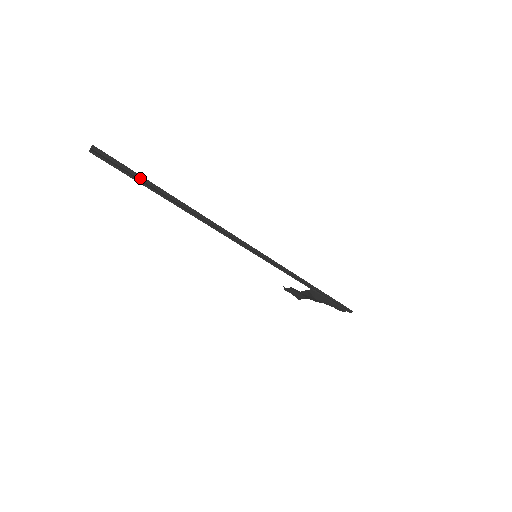
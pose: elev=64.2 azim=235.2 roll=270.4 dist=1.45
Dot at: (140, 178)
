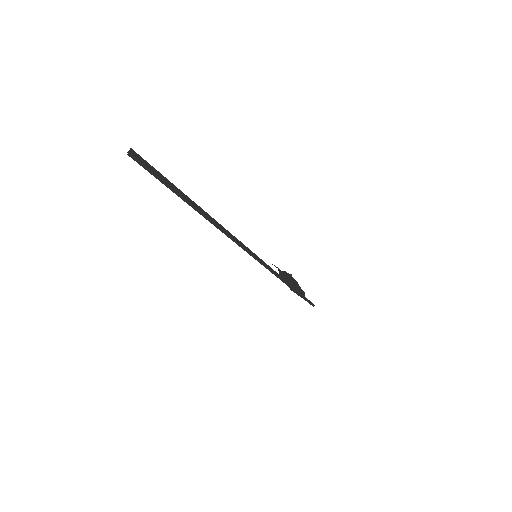
Dot at: (172, 186)
